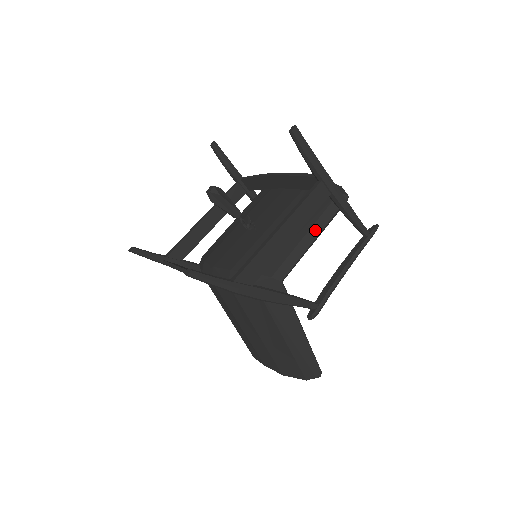
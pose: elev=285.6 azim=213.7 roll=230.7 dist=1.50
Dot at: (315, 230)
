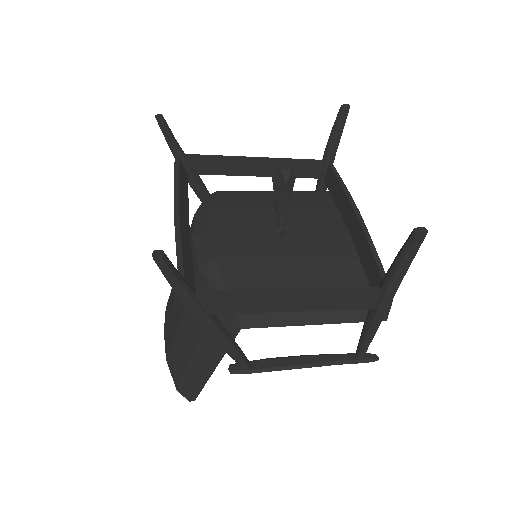
Dot at: (323, 317)
